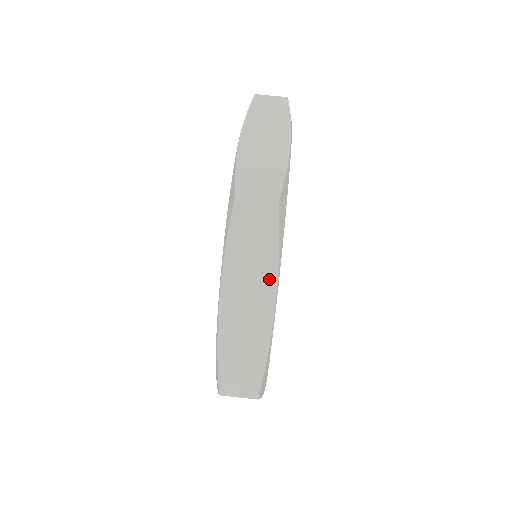
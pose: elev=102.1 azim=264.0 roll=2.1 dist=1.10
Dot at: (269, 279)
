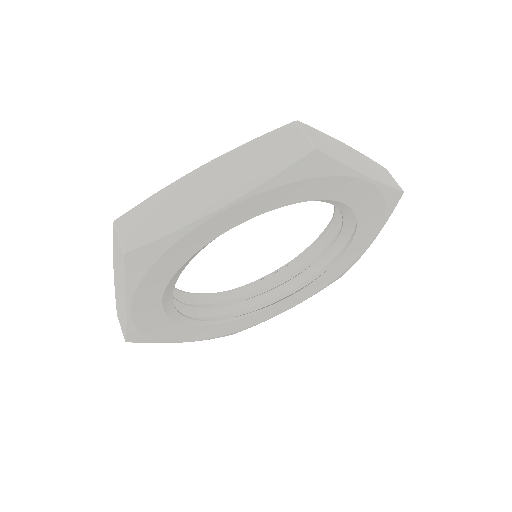
Dot at: (245, 186)
